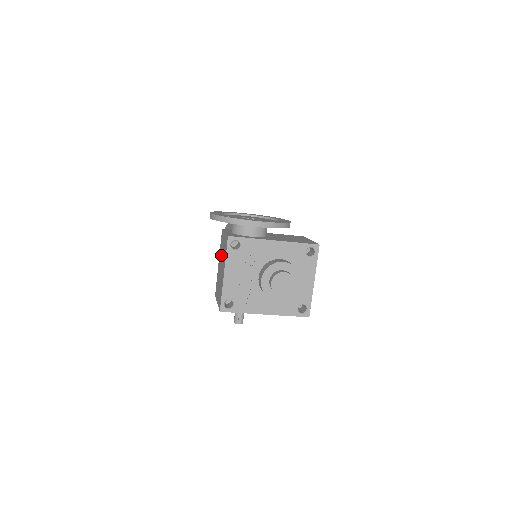
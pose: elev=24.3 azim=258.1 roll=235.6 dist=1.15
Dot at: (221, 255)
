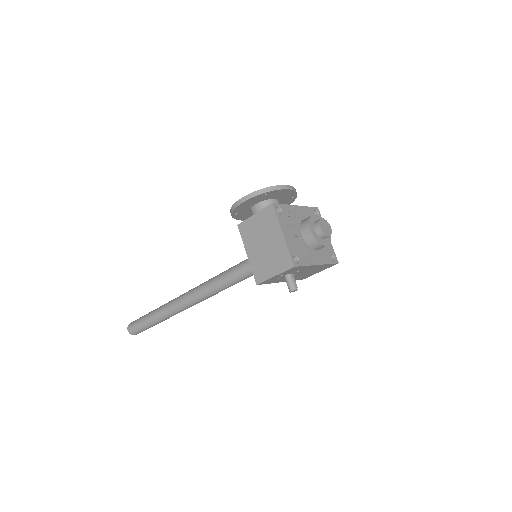
Dot at: (256, 238)
